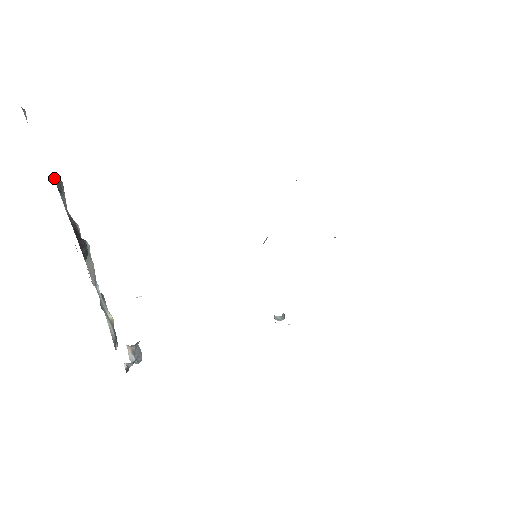
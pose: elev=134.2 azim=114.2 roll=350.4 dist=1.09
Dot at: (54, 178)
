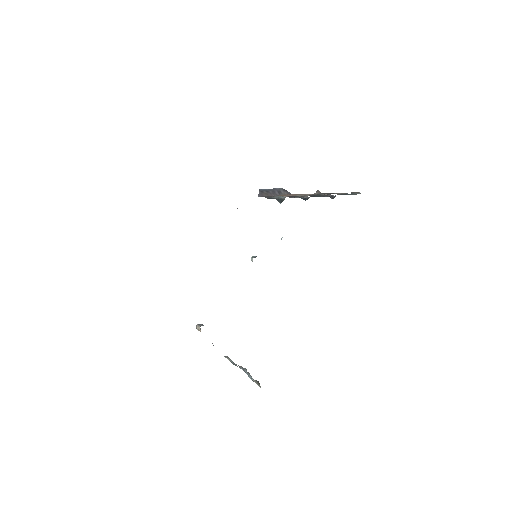
Dot at: occluded
